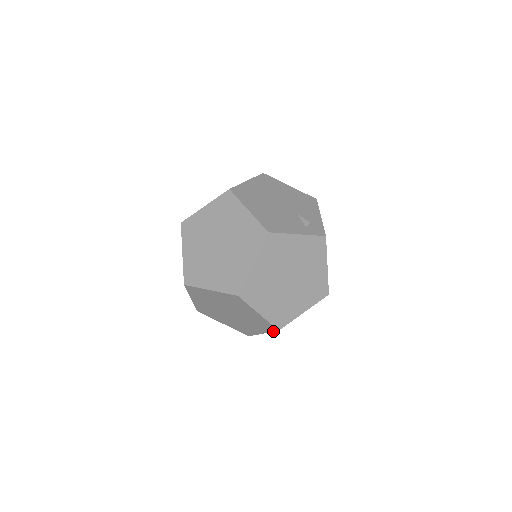
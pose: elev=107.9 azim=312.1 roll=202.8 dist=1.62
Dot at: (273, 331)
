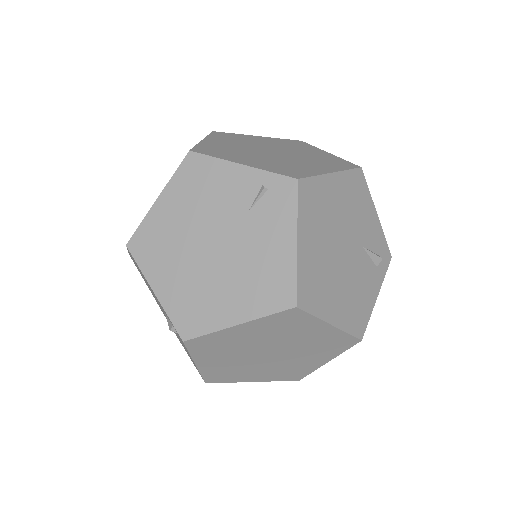
Dot at: occluded
